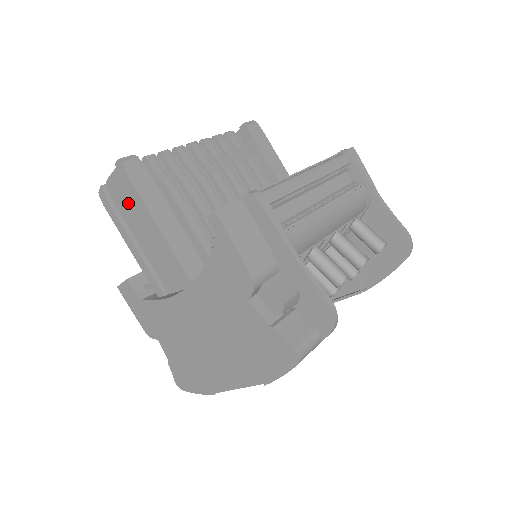
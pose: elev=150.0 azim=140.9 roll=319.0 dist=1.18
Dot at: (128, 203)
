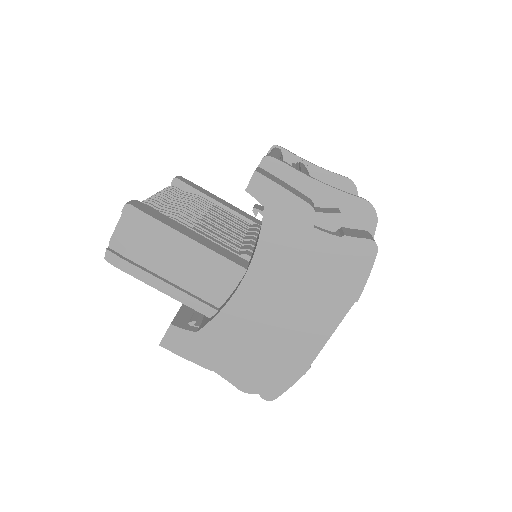
Dot at: (145, 245)
